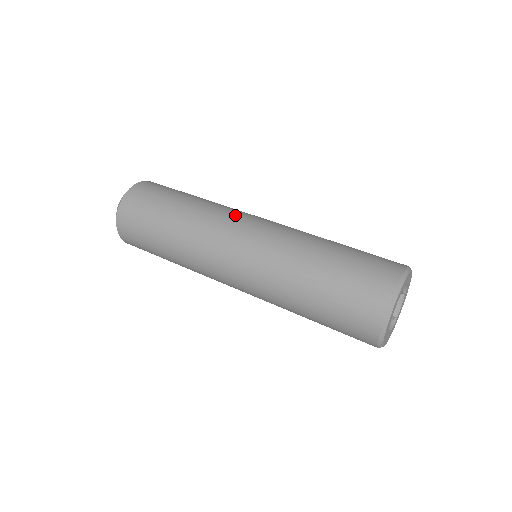
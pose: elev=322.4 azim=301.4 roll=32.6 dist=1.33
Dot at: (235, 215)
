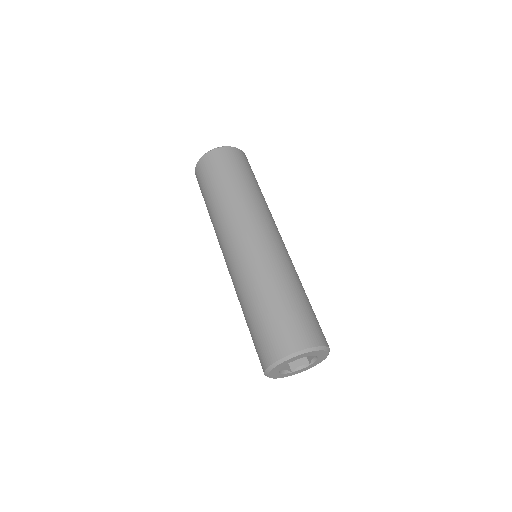
Dot at: (243, 224)
